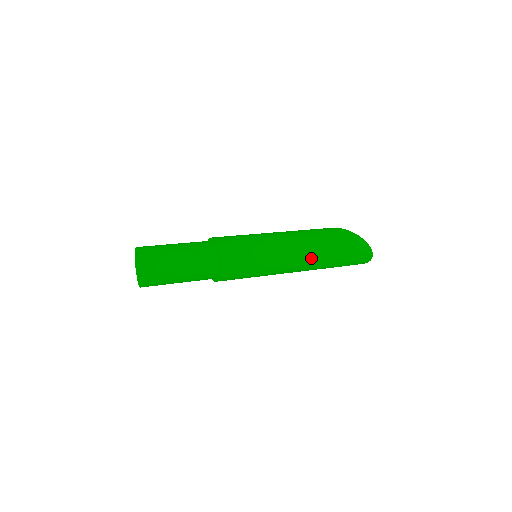
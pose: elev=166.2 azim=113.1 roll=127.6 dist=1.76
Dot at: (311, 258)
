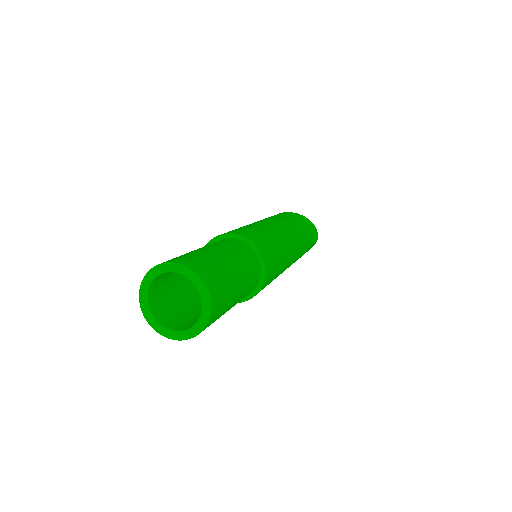
Dot at: (297, 259)
